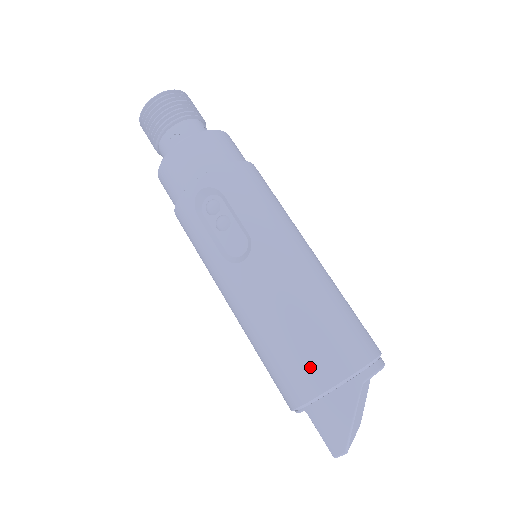
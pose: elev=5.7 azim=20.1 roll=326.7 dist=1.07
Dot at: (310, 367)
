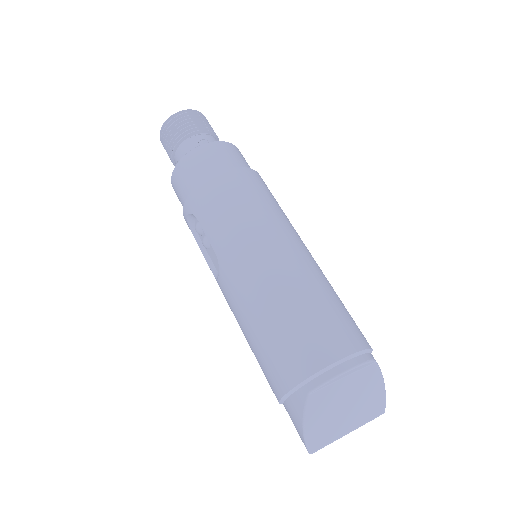
Dot at: (268, 375)
